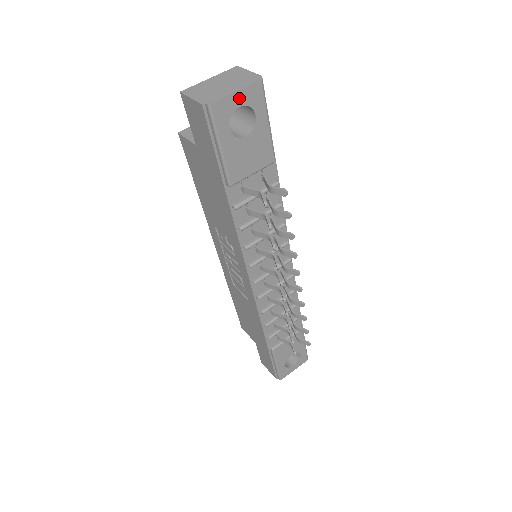
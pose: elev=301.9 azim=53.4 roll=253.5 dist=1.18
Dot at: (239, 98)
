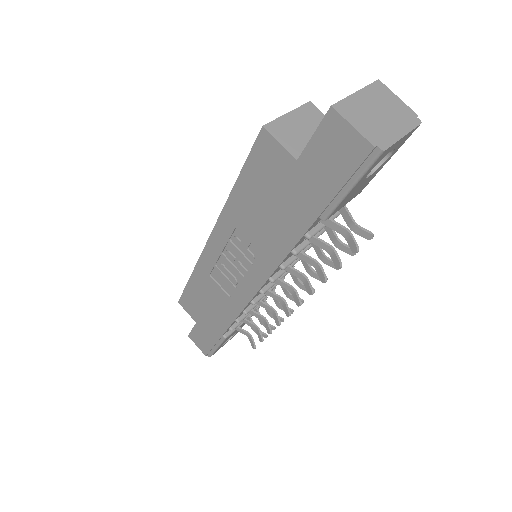
Dot at: (399, 142)
